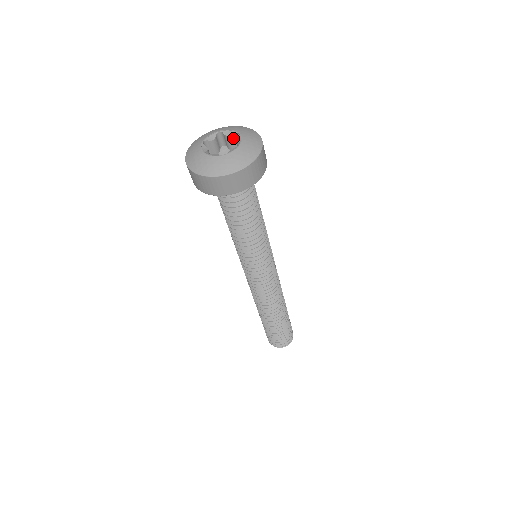
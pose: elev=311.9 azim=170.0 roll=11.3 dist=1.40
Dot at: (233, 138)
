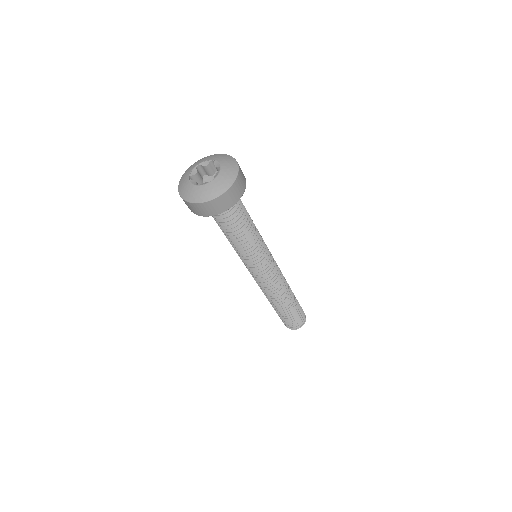
Dot at: (211, 166)
